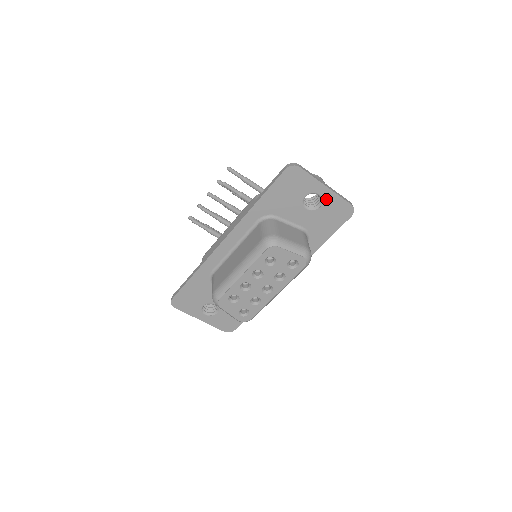
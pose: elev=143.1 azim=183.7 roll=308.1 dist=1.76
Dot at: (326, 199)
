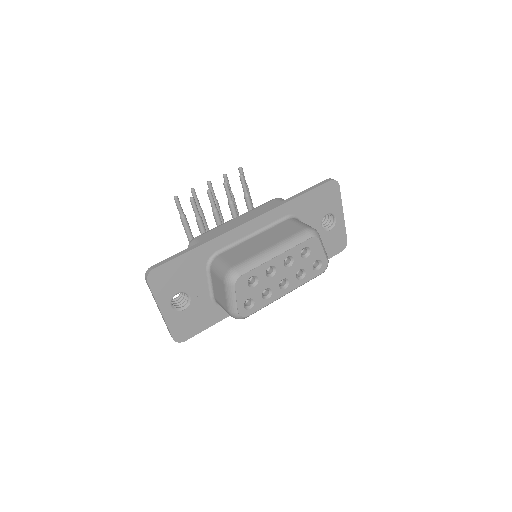
Dot at: (337, 225)
